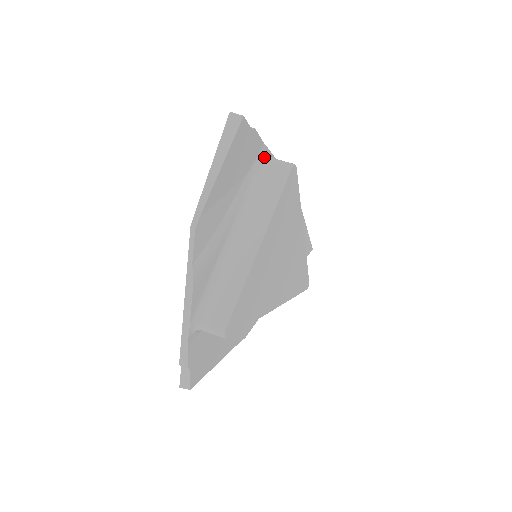
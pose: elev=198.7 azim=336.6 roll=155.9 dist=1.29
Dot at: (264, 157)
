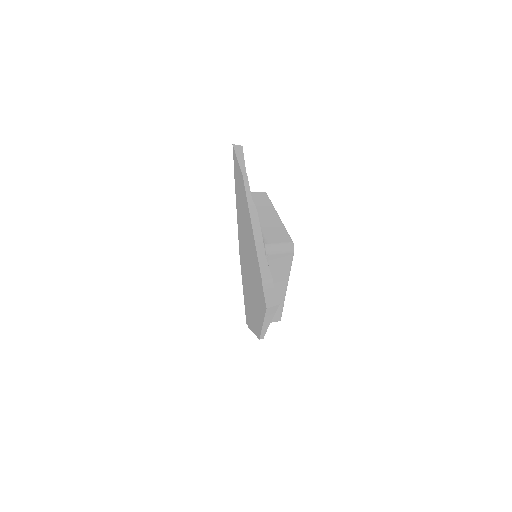
Dot at: occluded
